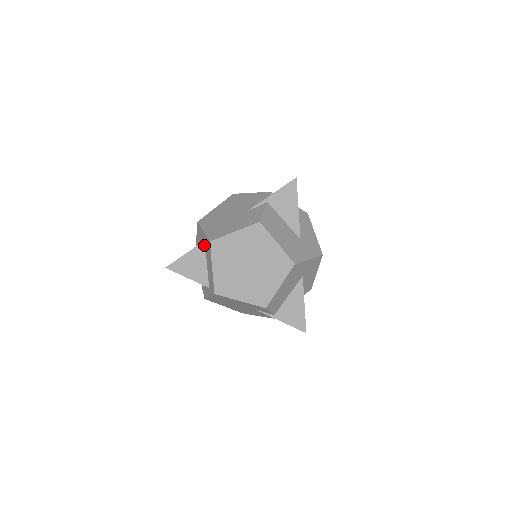
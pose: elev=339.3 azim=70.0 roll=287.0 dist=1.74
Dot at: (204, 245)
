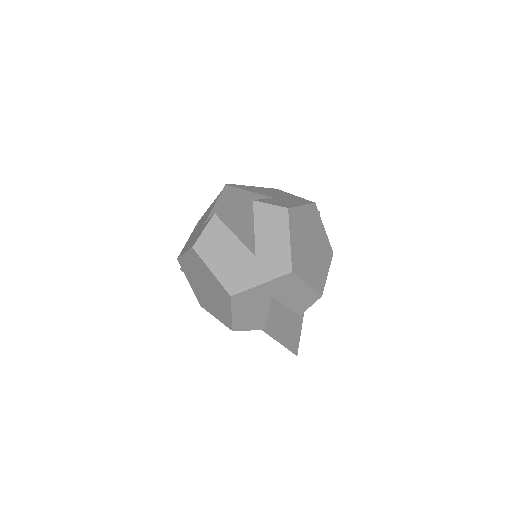
Dot at: occluded
